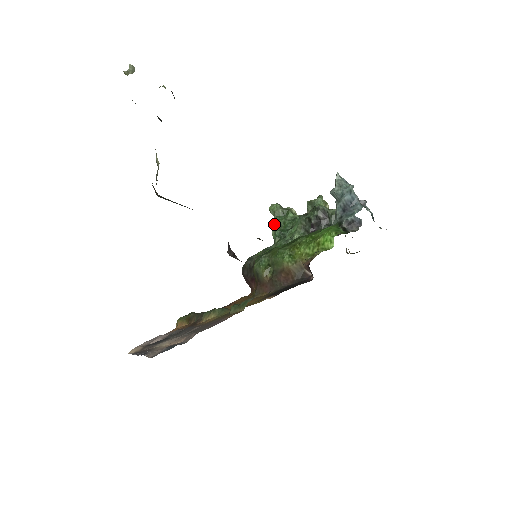
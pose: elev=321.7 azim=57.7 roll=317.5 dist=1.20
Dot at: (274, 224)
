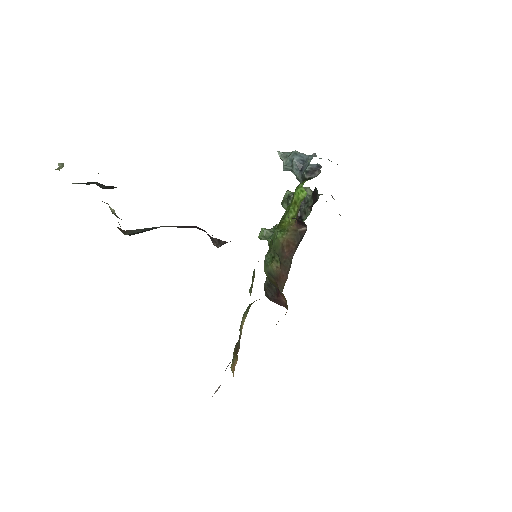
Dot at: occluded
